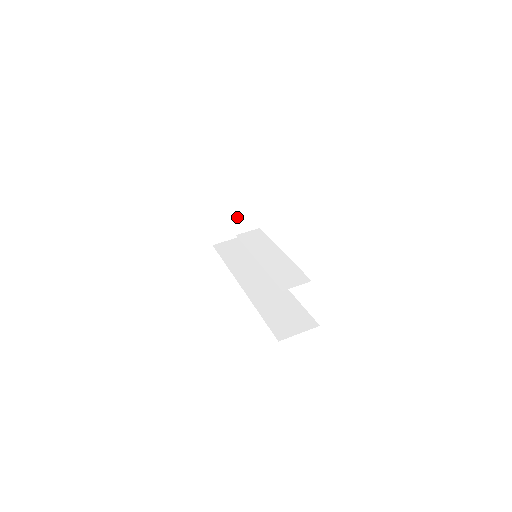
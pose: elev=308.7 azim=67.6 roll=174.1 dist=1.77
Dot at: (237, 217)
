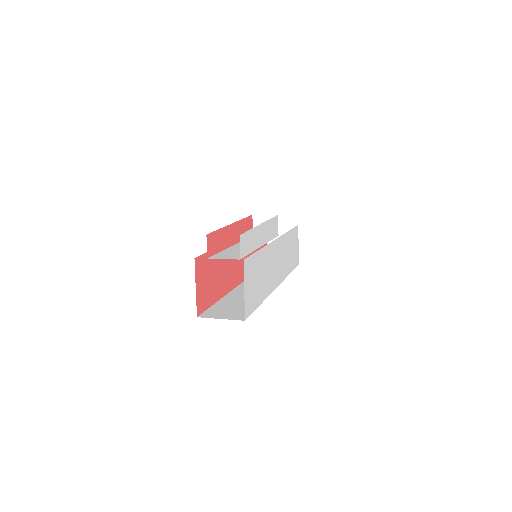
Dot at: (257, 216)
